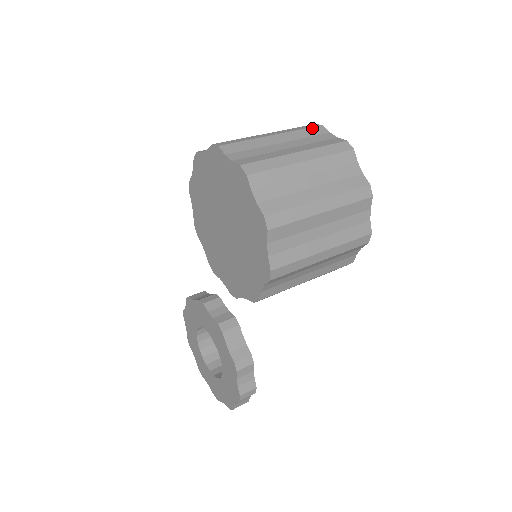
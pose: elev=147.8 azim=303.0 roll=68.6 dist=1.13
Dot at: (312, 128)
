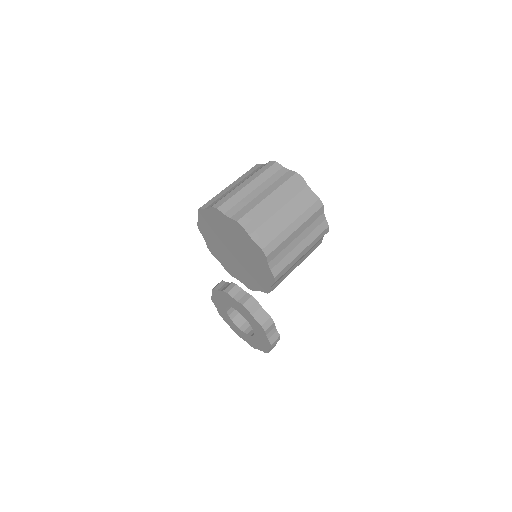
Dot at: (271, 167)
